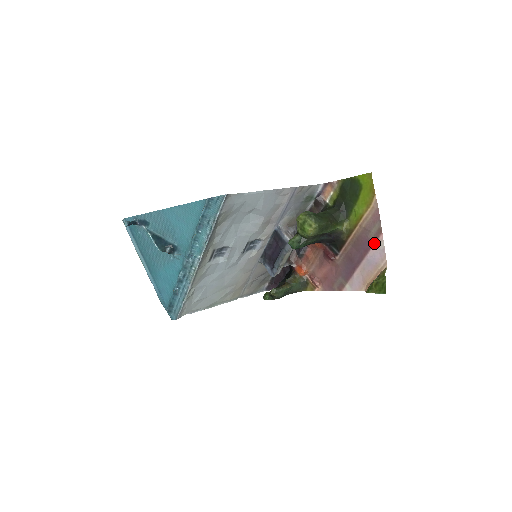
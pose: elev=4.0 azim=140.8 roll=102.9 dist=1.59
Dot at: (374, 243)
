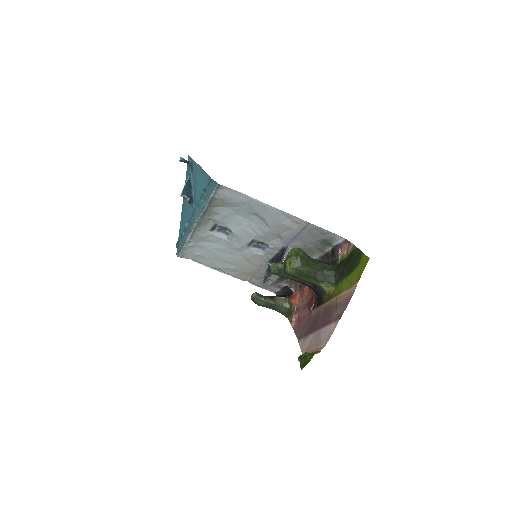
Dot at: (331, 323)
